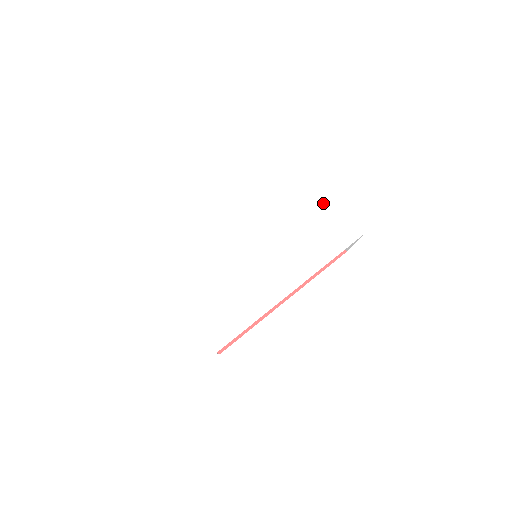
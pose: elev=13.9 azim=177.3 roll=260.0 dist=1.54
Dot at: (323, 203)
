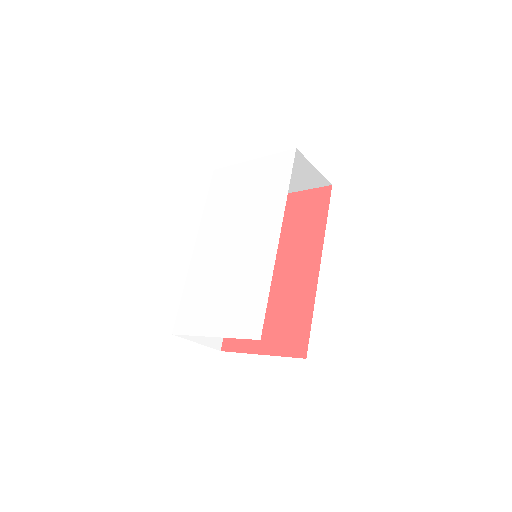
Dot at: (253, 169)
